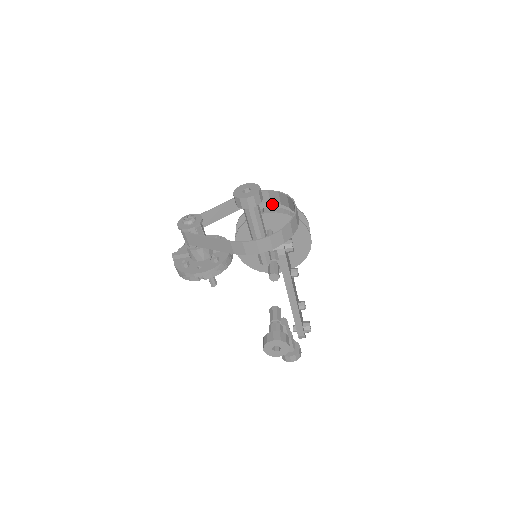
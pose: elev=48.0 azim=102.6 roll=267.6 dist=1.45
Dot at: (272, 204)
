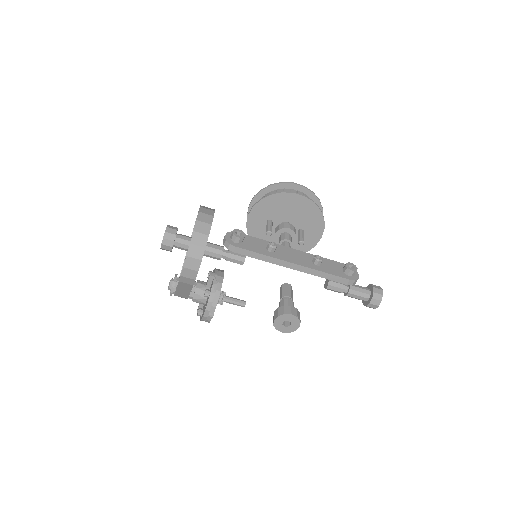
Dot at: (254, 201)
